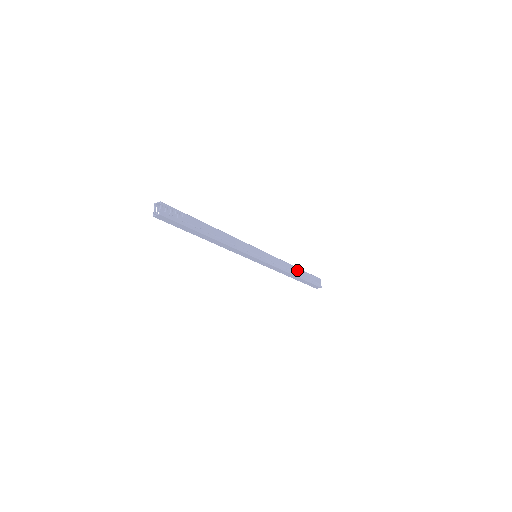
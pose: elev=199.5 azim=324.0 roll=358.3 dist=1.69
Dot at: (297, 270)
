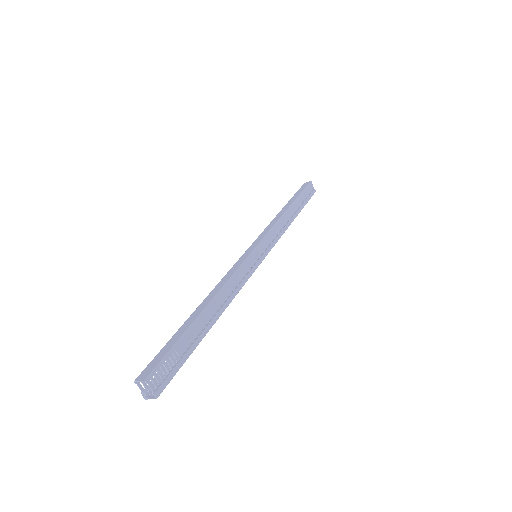
Dot at: (292, 208)
